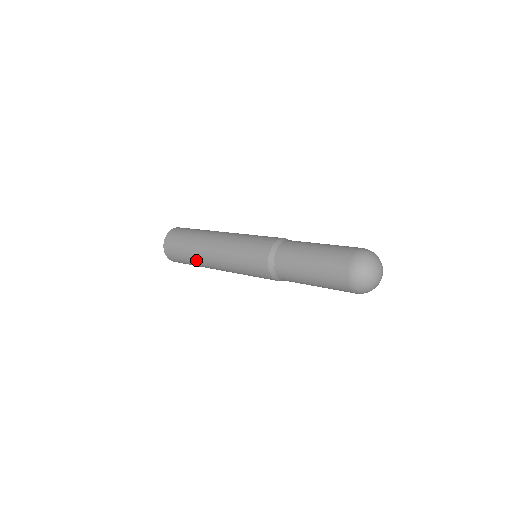
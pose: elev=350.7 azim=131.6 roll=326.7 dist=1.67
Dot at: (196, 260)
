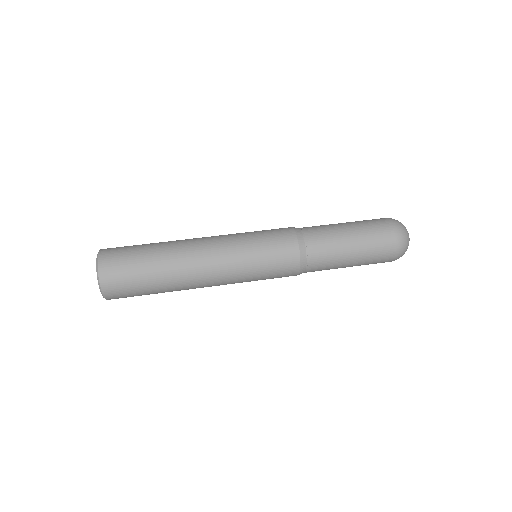
Dot at: occluded
